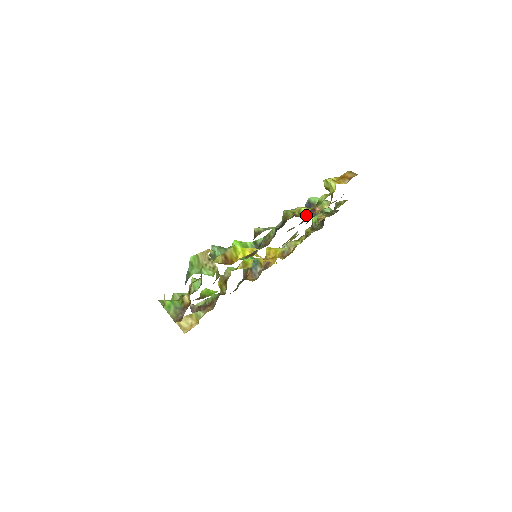
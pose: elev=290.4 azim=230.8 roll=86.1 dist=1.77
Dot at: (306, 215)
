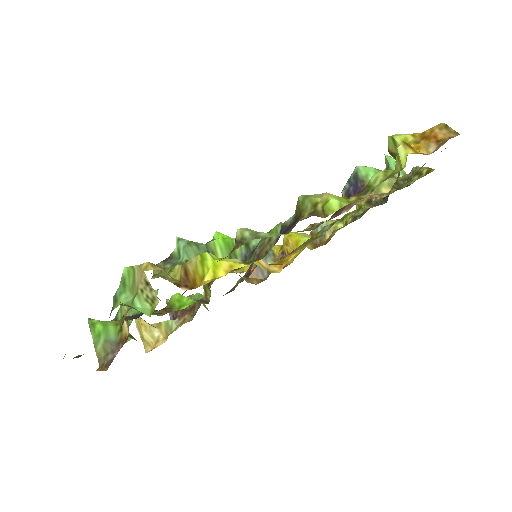
Dot at: occluded
